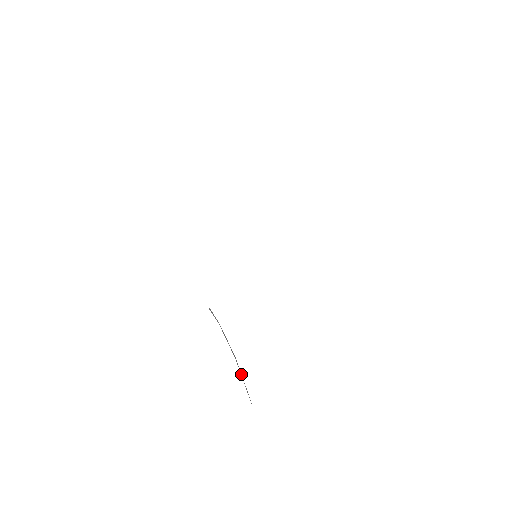
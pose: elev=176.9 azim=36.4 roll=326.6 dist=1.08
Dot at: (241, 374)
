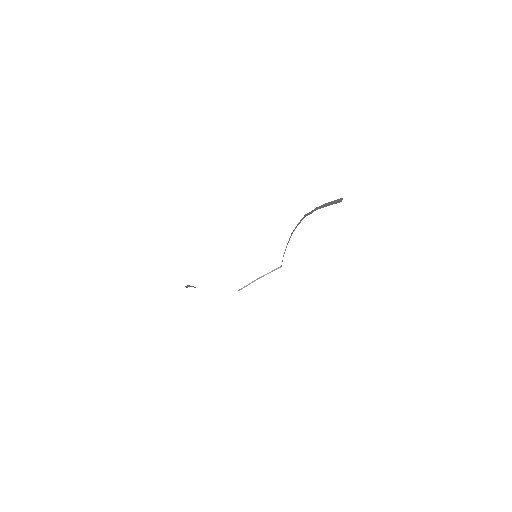
Dot at: occluded
